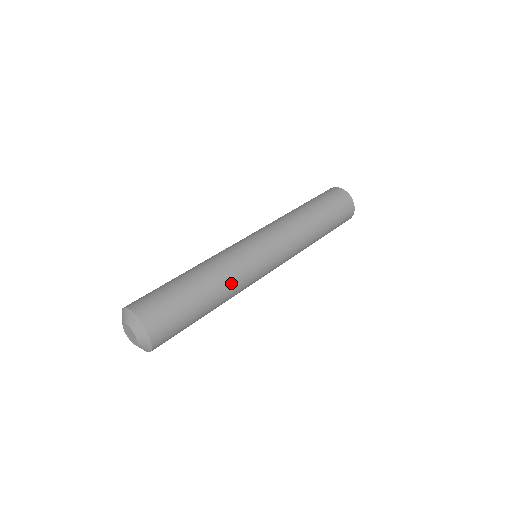
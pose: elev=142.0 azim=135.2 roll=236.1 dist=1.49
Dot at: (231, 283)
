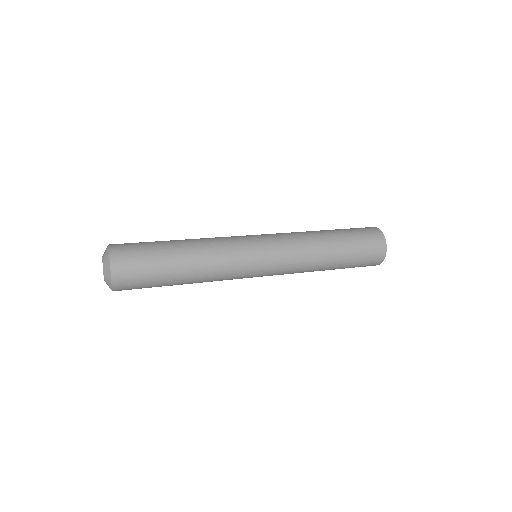
Dot at: (206, 240)
